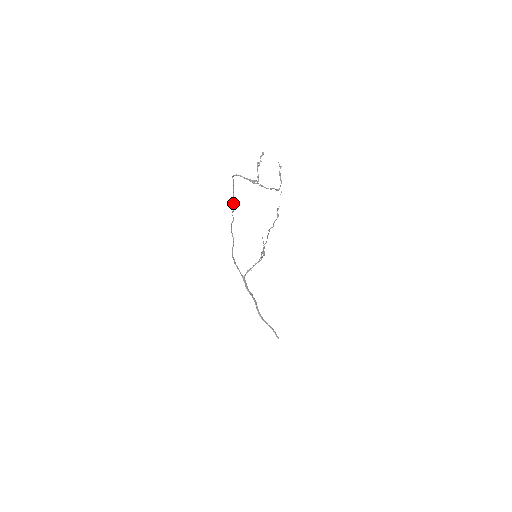
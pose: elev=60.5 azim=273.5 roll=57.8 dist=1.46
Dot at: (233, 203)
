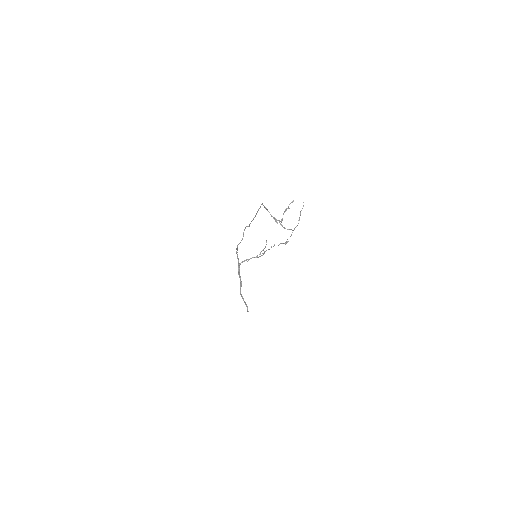
Dot at: occluded
